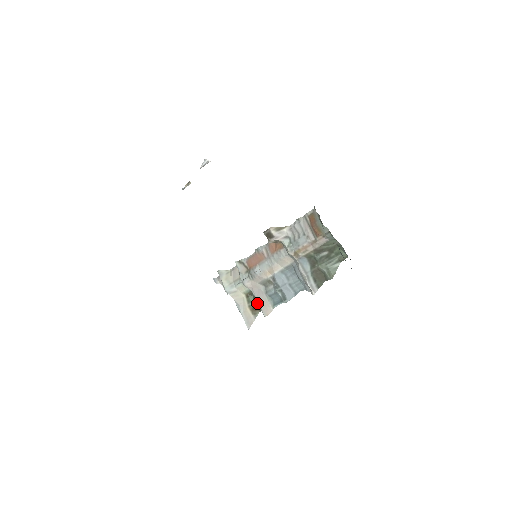
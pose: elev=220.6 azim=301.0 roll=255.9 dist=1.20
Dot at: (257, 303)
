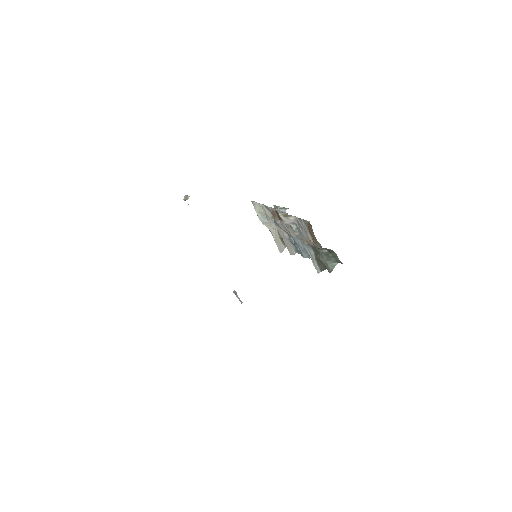
Dot at: occluded
